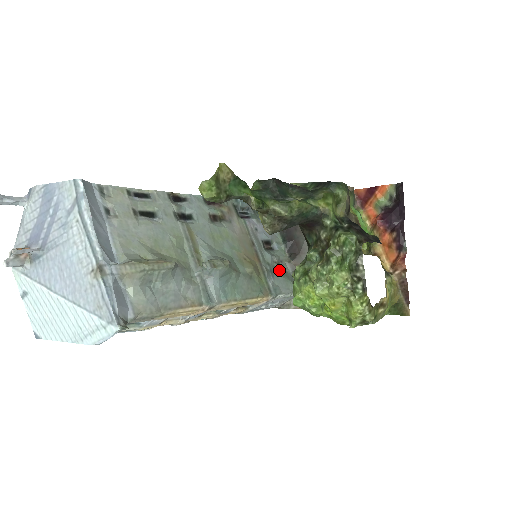
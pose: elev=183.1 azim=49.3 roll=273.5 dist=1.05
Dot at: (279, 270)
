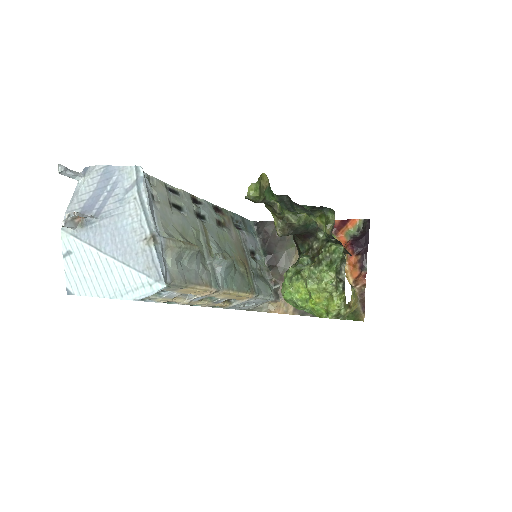
Dot at: (260, 276)
